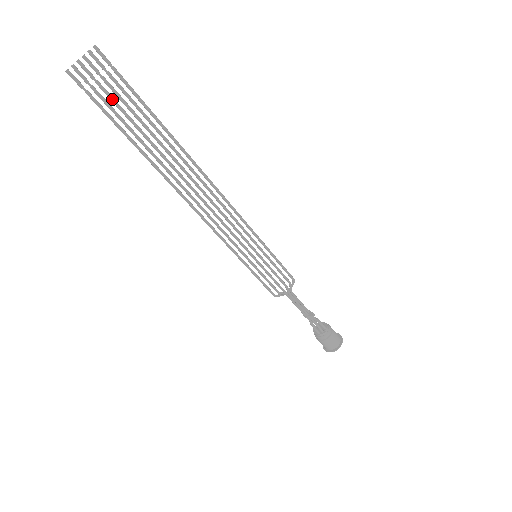
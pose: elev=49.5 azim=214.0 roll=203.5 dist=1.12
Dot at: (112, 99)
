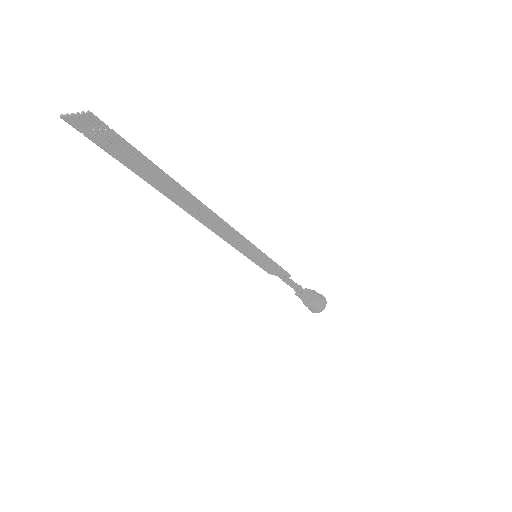
Dot at: (112, 148)
